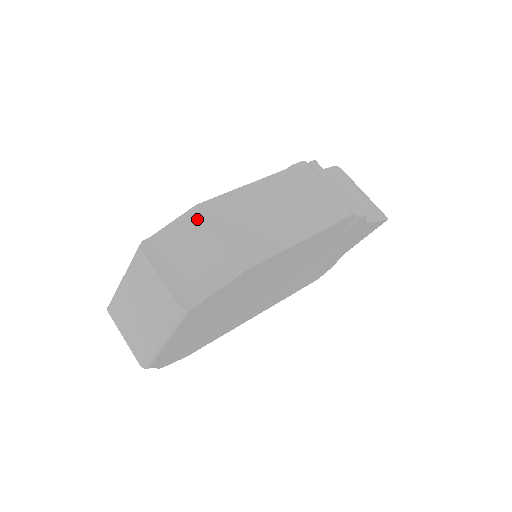
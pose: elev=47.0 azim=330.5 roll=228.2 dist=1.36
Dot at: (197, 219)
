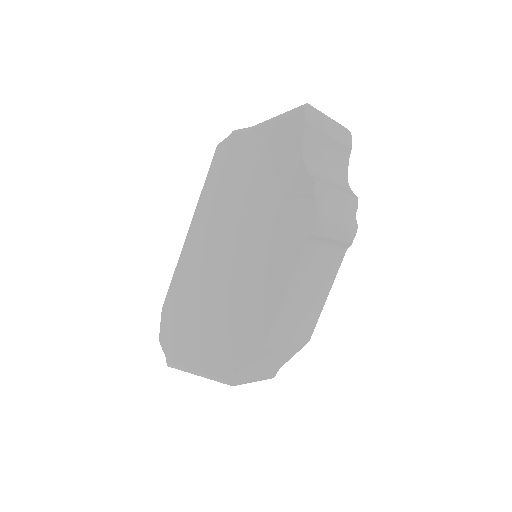
Dot at: (268, 350)
